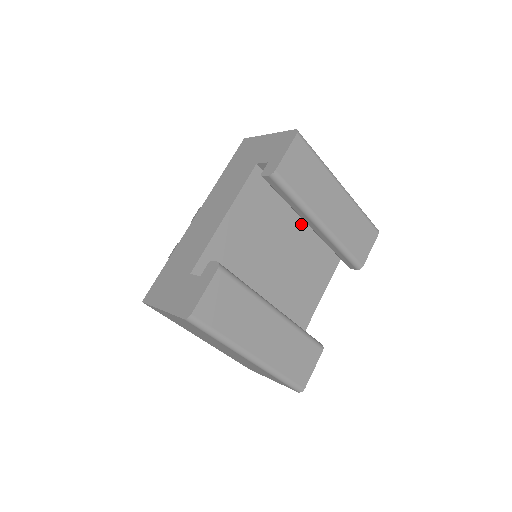
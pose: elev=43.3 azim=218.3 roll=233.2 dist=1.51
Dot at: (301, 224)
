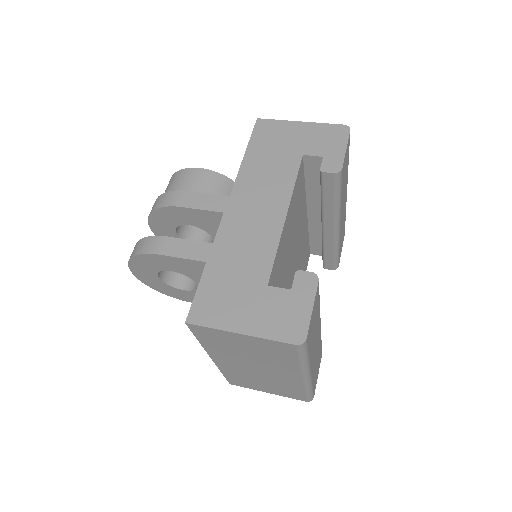
Dot at: (305, 223)
